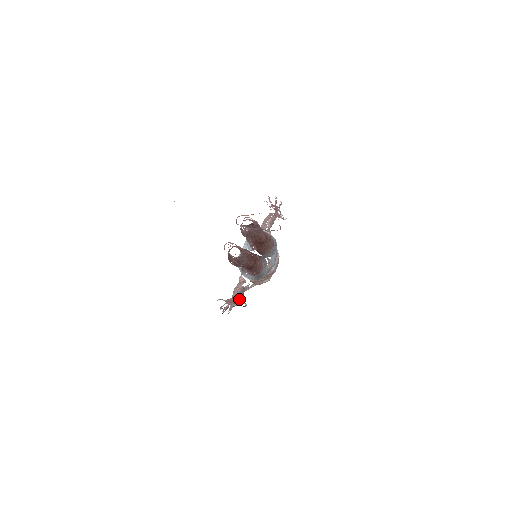
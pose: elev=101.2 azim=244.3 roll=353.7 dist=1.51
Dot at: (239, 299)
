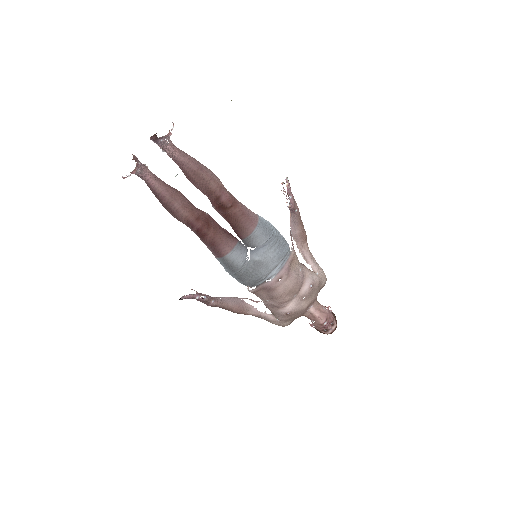
Dot at: (217, 301)
